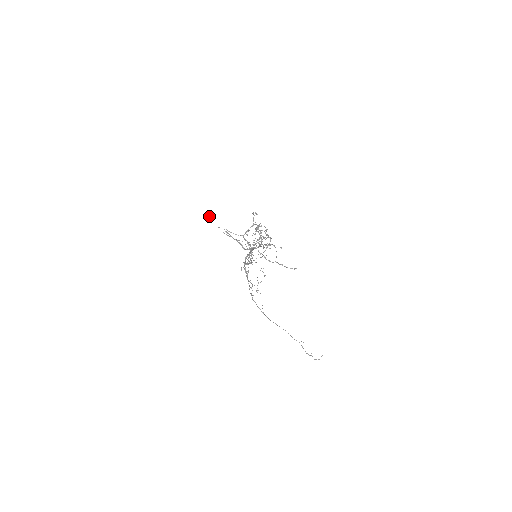
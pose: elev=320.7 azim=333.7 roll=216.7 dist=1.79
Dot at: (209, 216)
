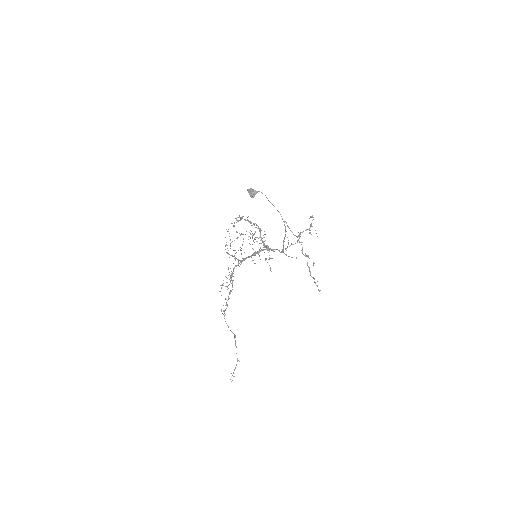
Dot at: (252, 193)
